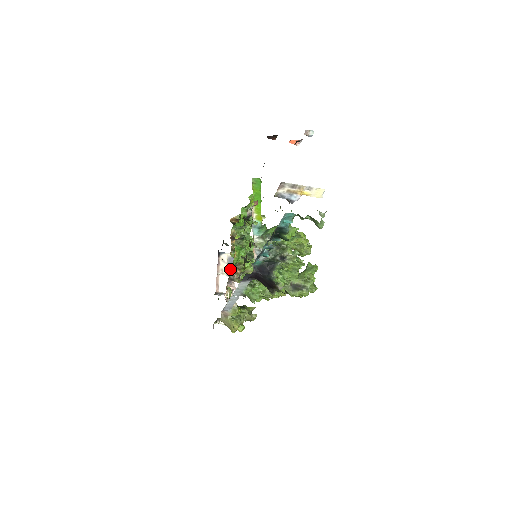
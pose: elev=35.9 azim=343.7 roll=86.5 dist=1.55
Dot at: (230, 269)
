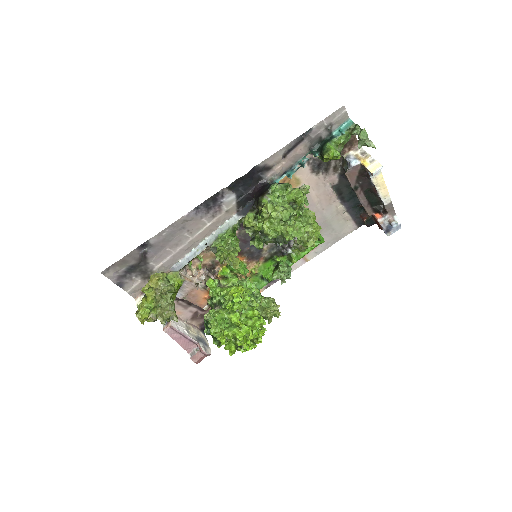
Dot at: (220, 268)
